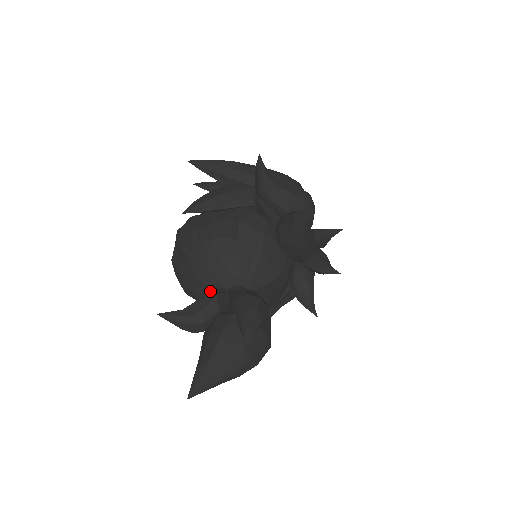
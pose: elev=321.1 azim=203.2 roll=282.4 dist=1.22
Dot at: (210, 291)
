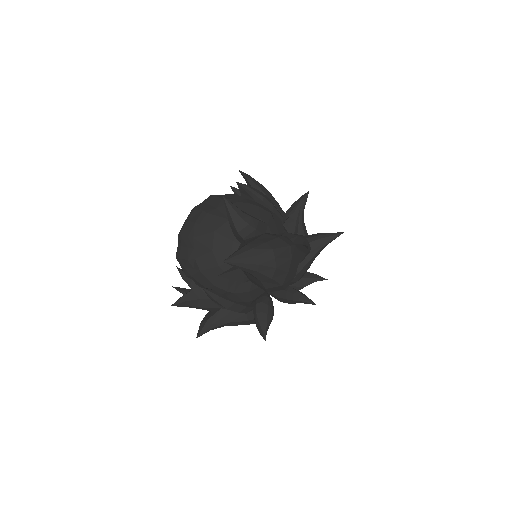
Dot at: occluded
